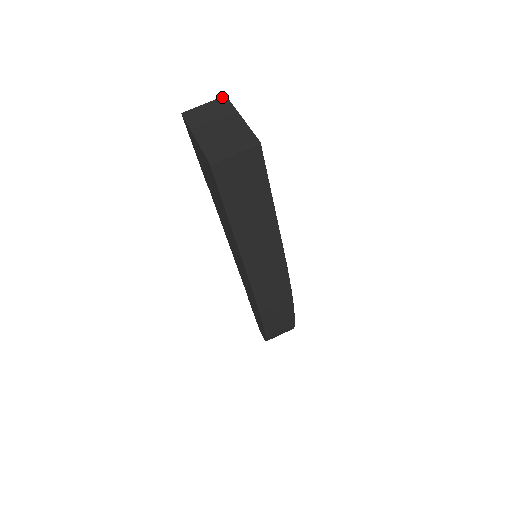
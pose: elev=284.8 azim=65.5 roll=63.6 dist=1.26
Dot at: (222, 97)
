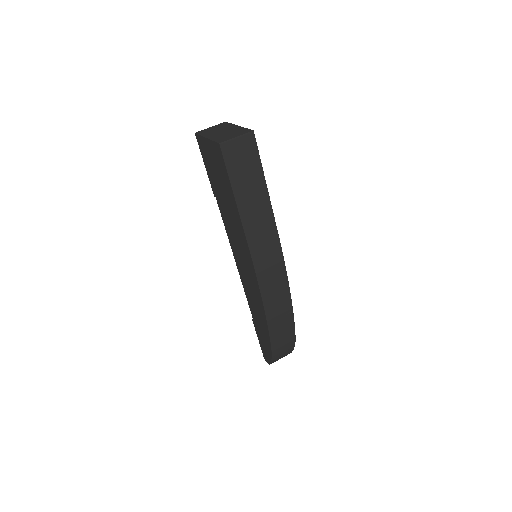
Dot at: (223, 122)
